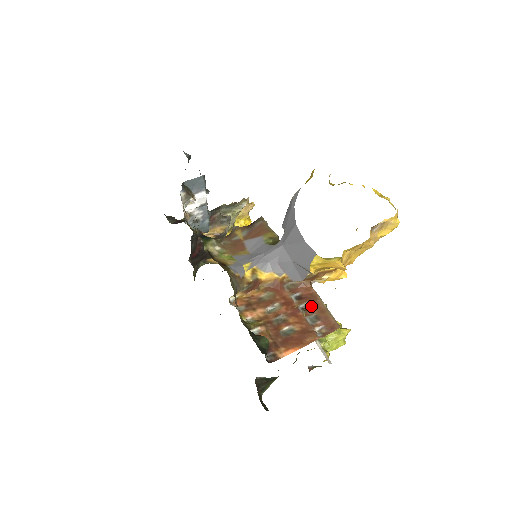
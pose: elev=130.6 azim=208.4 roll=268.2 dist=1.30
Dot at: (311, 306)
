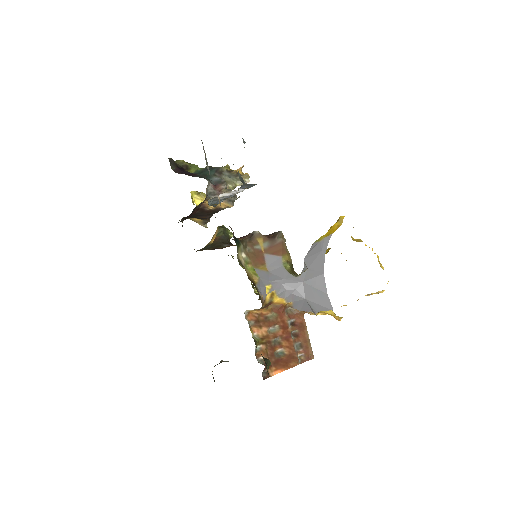
Dot at: (299, 334)
